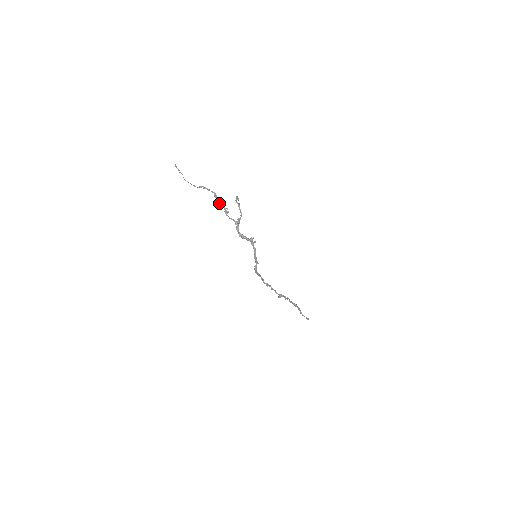
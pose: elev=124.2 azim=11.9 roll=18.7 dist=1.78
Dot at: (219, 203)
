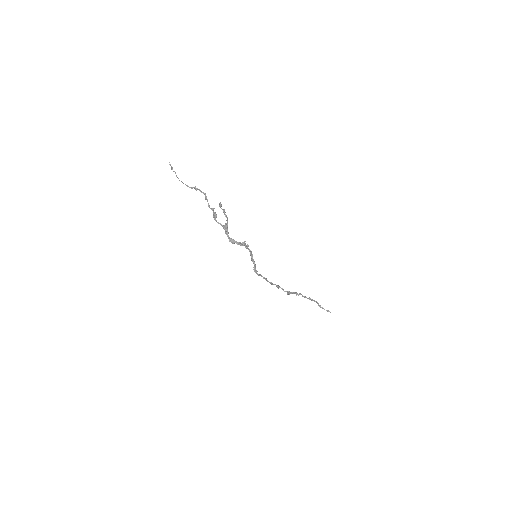
Dot at: (208, 206)
